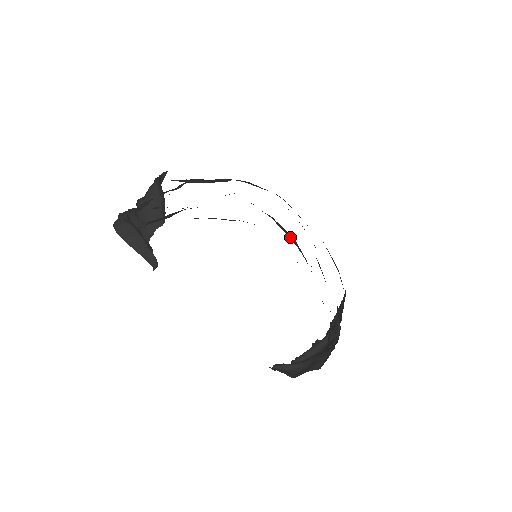
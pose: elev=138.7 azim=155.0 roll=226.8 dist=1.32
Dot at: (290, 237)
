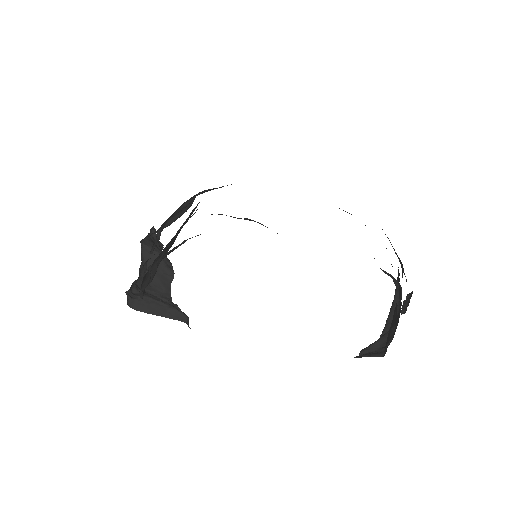
Dot at: occluded
